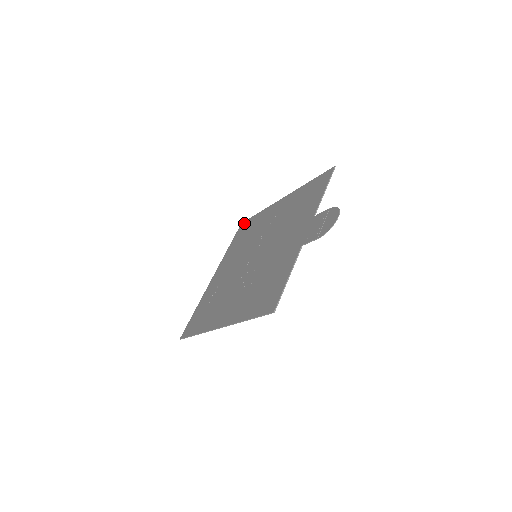
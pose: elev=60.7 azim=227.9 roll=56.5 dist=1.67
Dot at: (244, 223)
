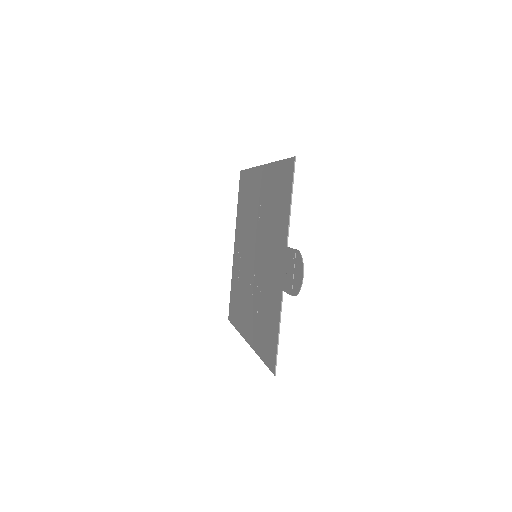
Dot at: (242, 175)
